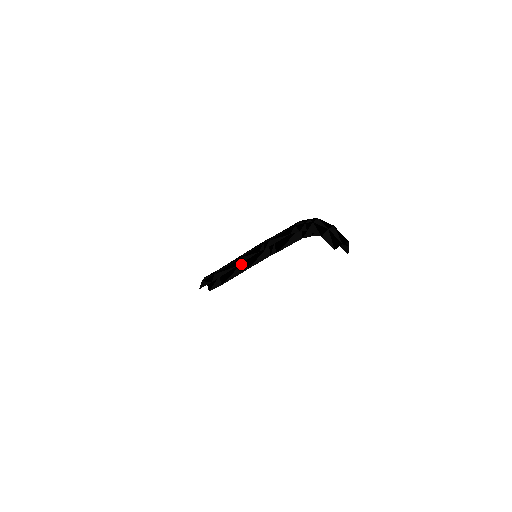
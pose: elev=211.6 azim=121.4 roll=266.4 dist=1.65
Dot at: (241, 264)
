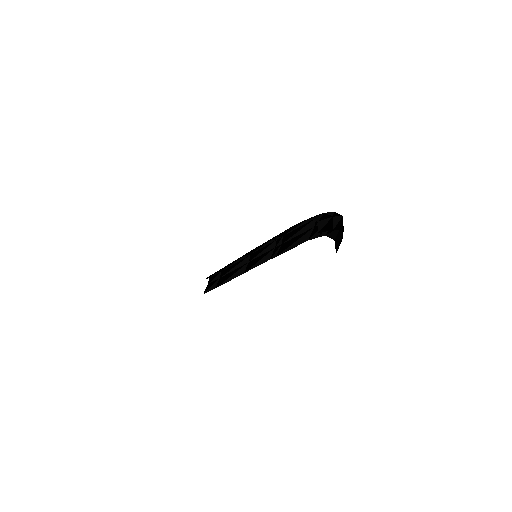
Dot at: (242, 267)
